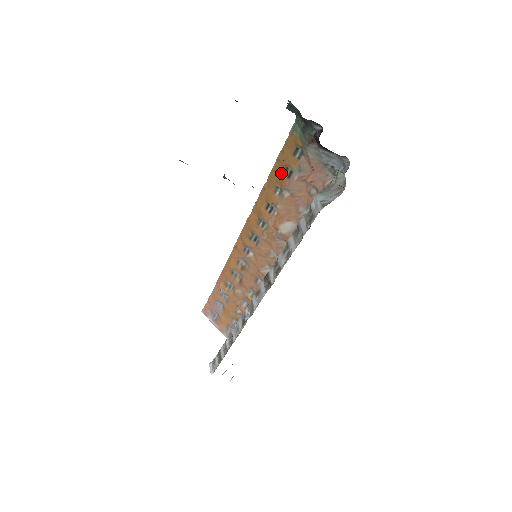
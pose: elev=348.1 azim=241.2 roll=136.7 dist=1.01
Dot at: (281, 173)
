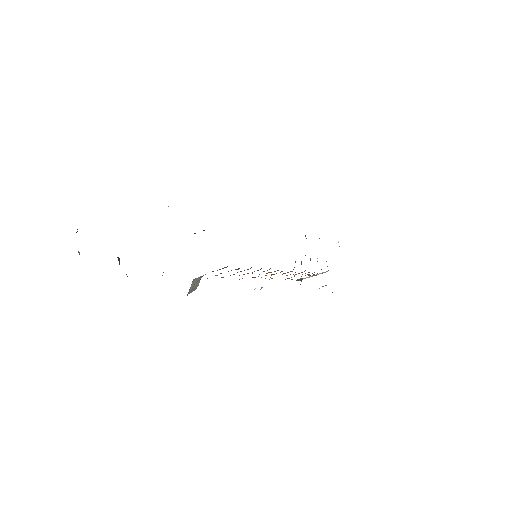
Dot at: occluded
